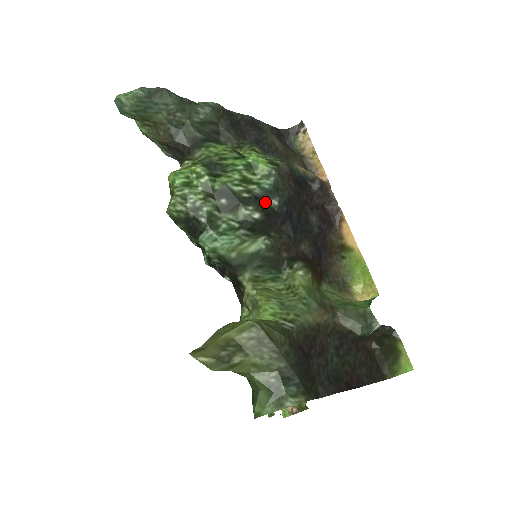
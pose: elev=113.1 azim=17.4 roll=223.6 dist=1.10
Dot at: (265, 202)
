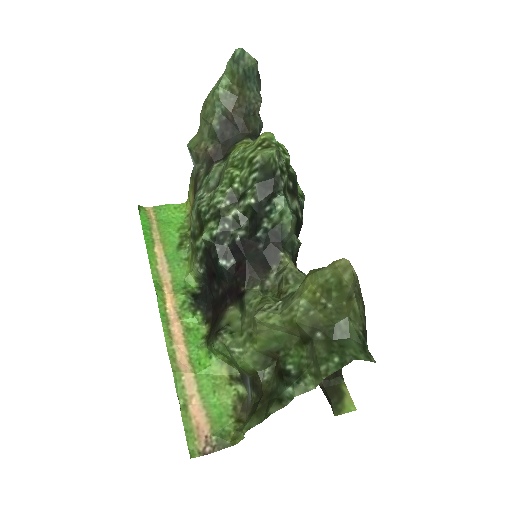
Dot at: occluded
